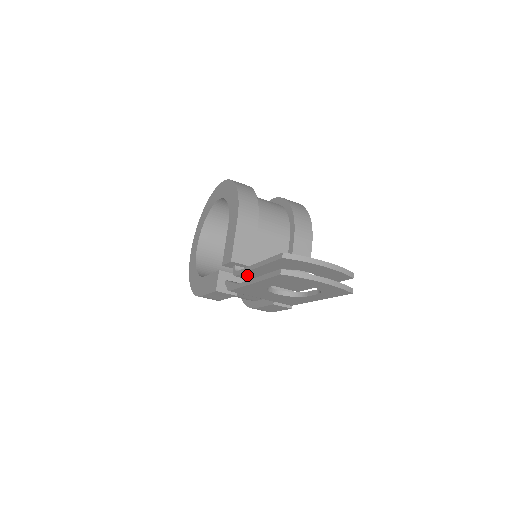
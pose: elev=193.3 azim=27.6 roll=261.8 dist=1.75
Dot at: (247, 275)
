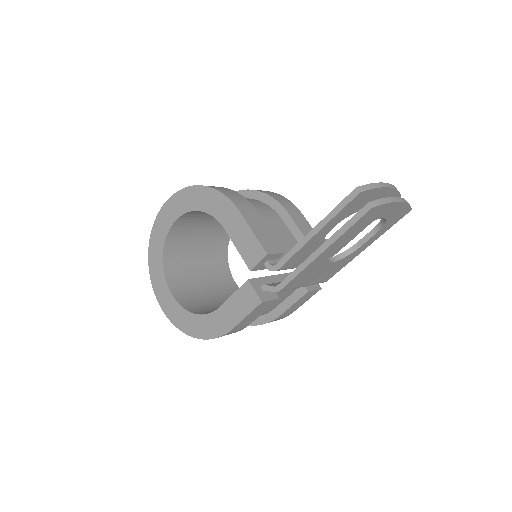
Dot at: (293, 259)
